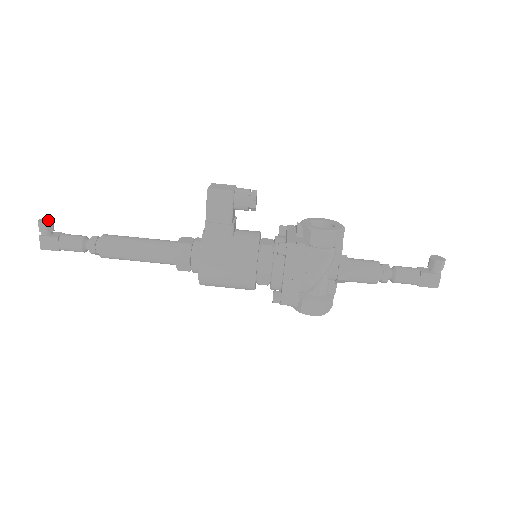
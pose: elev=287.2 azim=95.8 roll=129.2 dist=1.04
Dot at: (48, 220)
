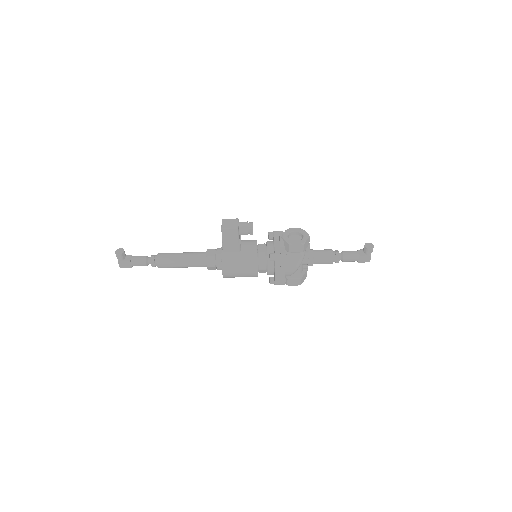
Dot at: (121, 251)
